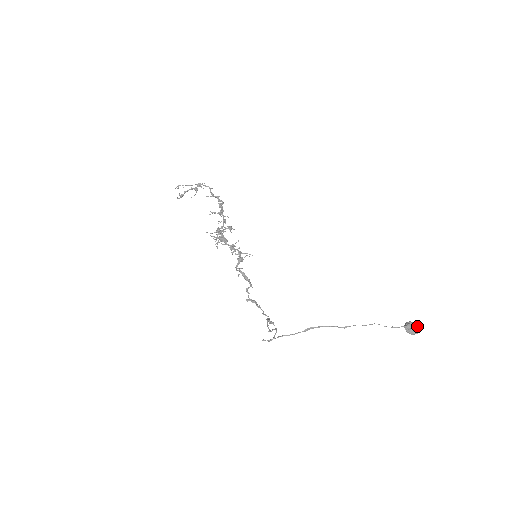
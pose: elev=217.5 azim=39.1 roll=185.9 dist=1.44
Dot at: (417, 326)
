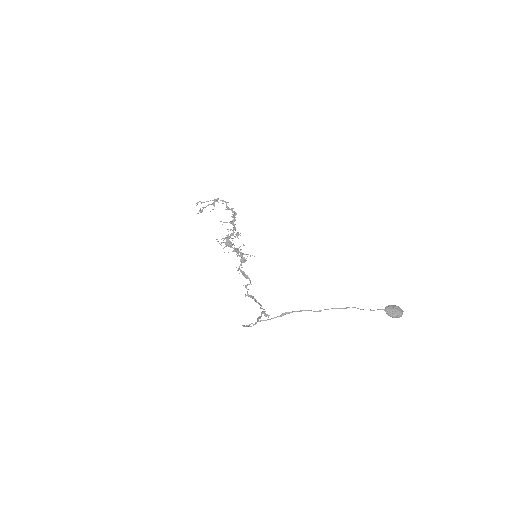
Dot at: (399, 309)
